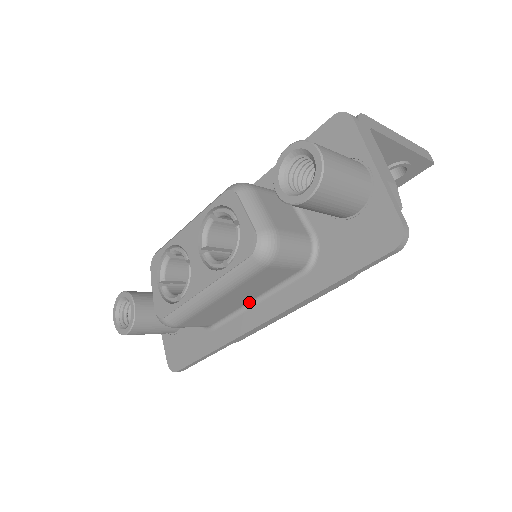
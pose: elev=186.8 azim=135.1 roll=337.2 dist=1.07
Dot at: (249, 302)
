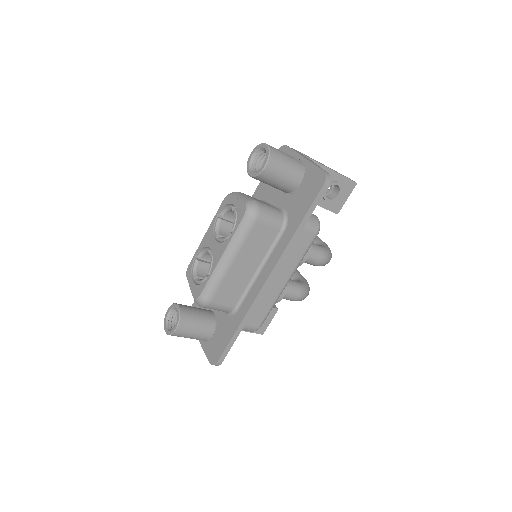
Dot at: (255, 272)
